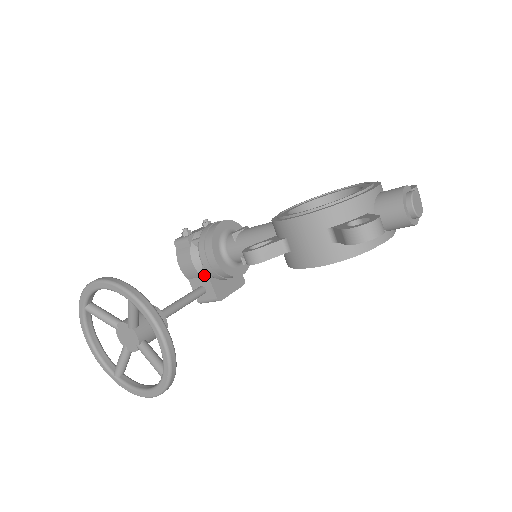
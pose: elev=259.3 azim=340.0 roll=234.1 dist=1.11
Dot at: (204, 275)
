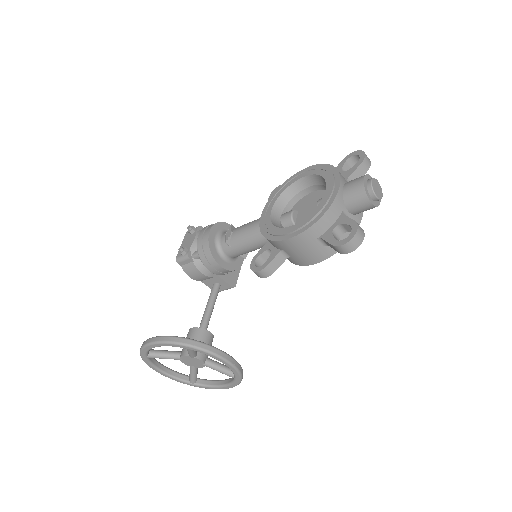
Dot at: (214, 276)
